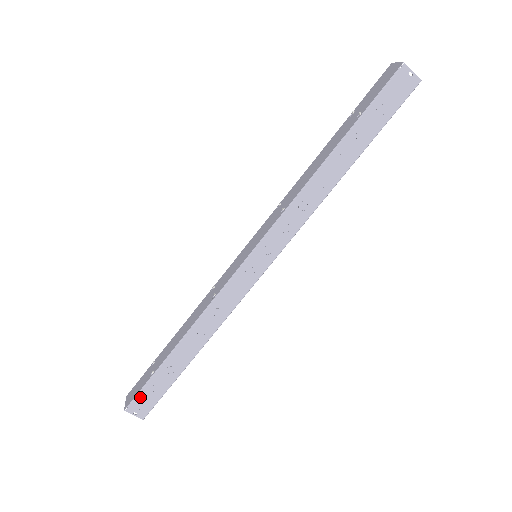
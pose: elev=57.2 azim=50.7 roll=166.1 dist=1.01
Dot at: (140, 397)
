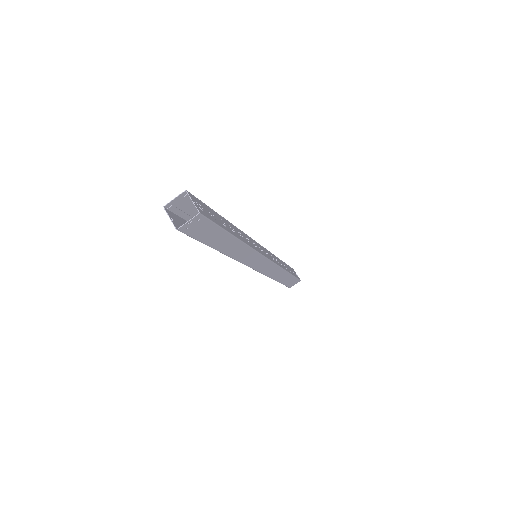
Dot at: (200, 203)
